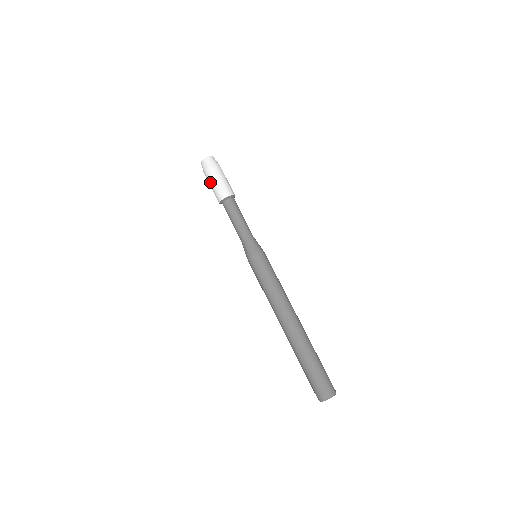
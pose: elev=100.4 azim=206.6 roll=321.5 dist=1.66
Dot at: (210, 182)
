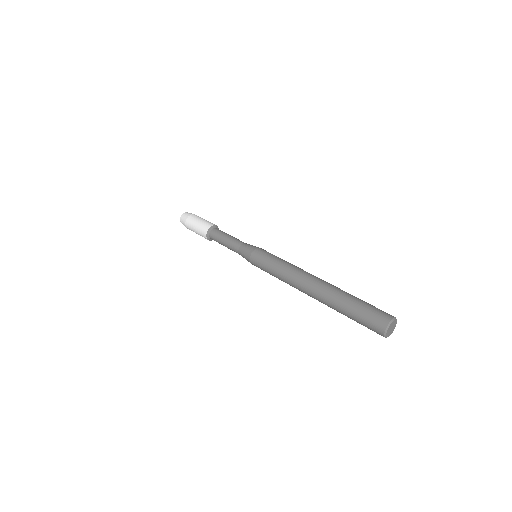
Dot at: (198, 218)
